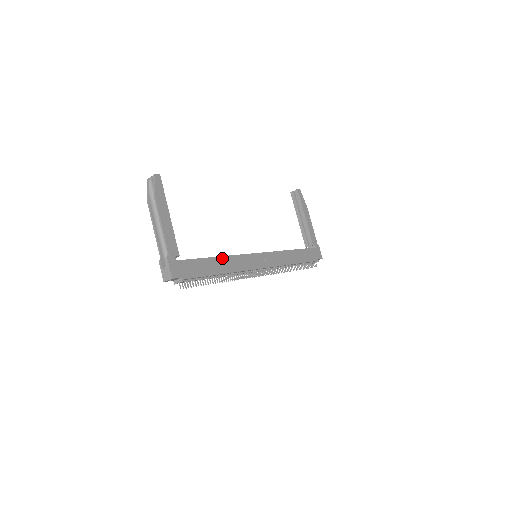
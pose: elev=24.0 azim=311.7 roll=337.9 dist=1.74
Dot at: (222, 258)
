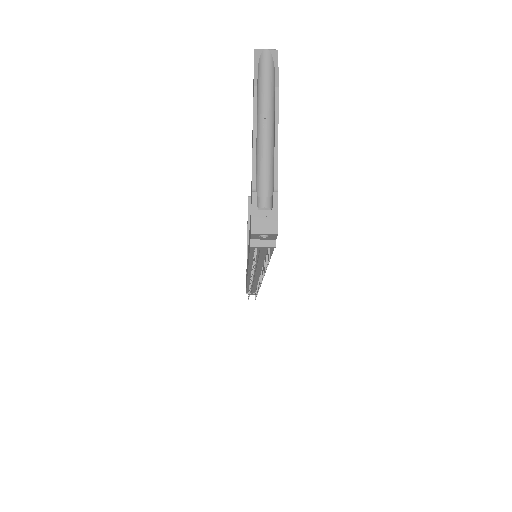
Dot at: occluded
